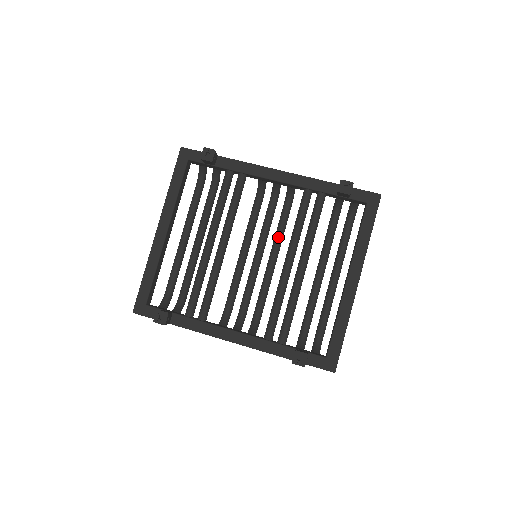
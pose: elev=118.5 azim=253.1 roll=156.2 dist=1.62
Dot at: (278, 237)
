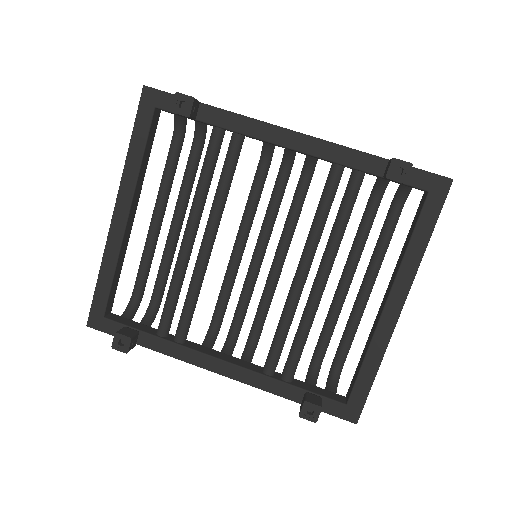
Dot at: (289, 226)
